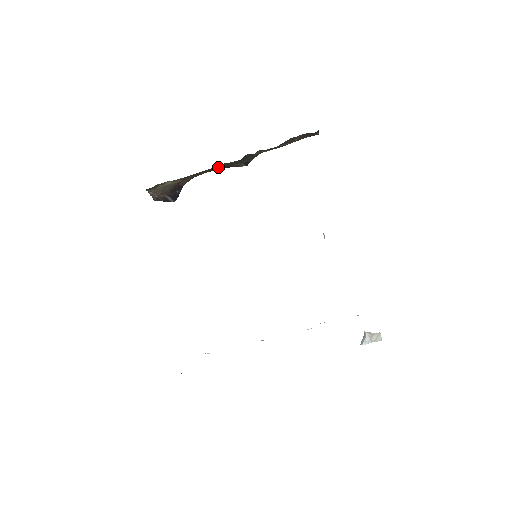
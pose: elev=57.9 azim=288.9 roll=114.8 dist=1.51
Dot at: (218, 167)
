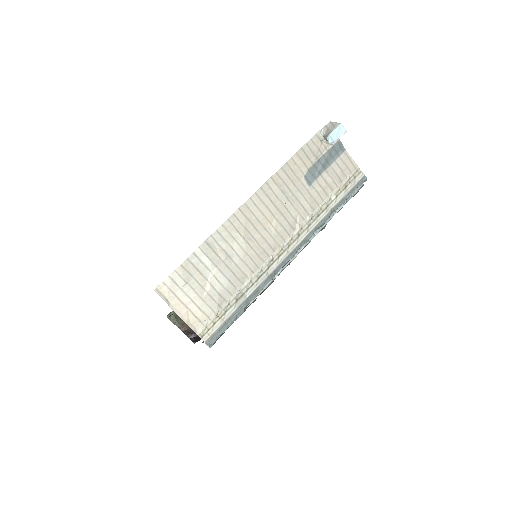
Dot at: occluded
